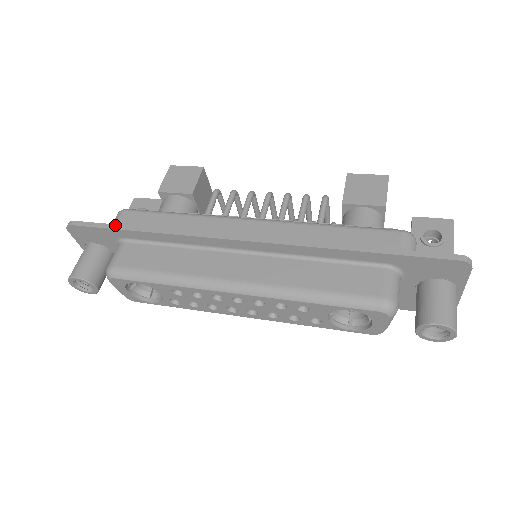
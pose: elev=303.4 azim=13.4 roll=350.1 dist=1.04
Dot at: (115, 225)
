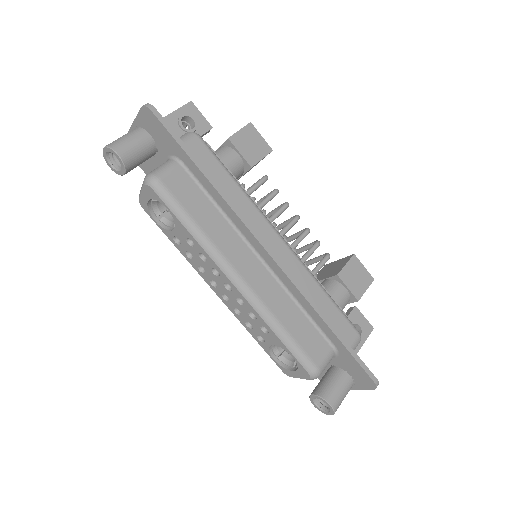
Dot at: (188, 148)
